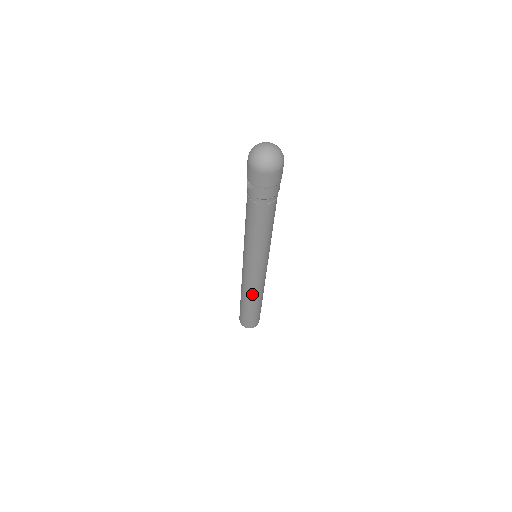
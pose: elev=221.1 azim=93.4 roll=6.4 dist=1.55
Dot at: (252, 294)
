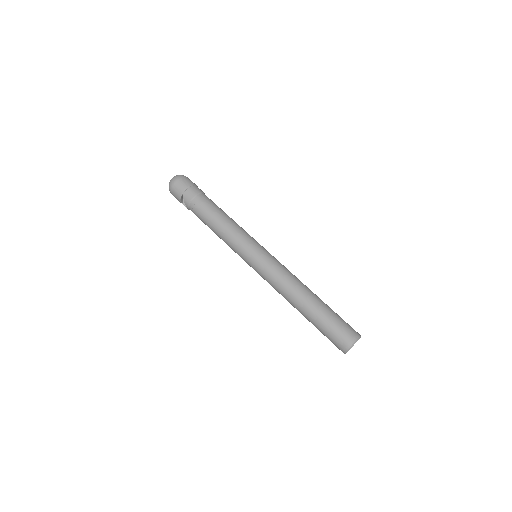
Dot at: (290, 288)
